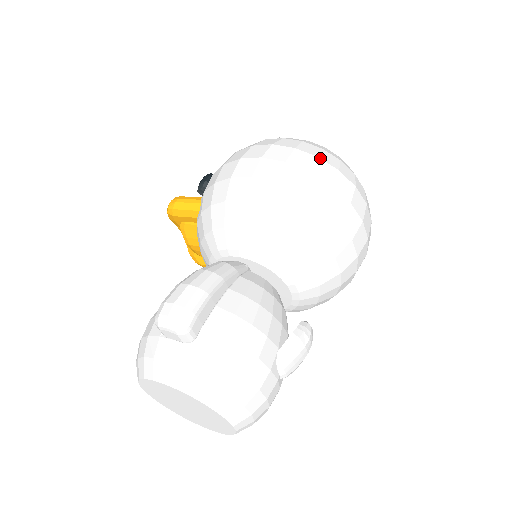
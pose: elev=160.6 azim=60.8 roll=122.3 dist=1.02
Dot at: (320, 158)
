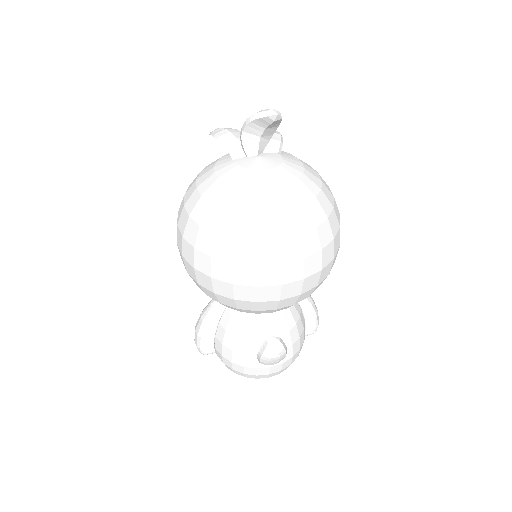
Dot at: (195, 249)
